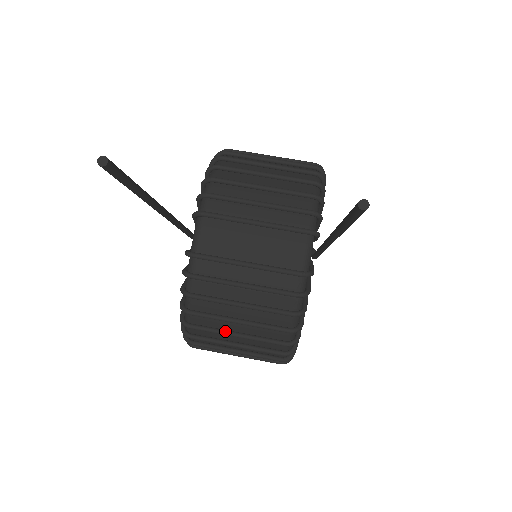
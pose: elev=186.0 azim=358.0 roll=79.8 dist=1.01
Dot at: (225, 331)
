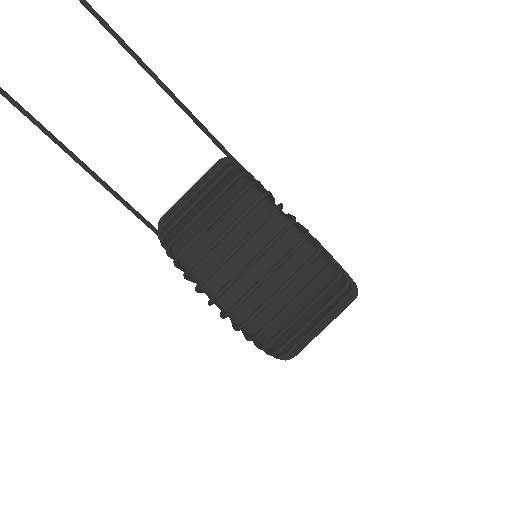
Dot at: (213, 241)
